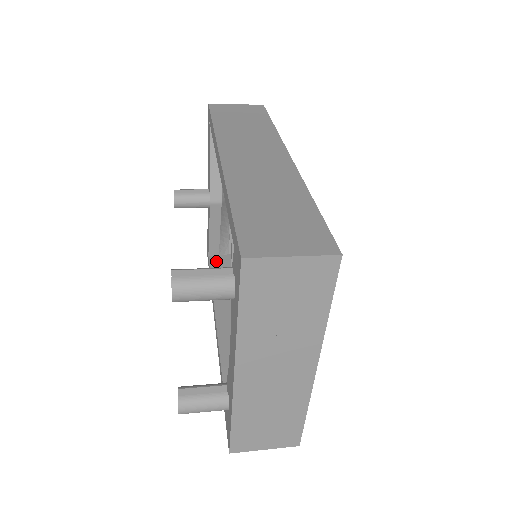
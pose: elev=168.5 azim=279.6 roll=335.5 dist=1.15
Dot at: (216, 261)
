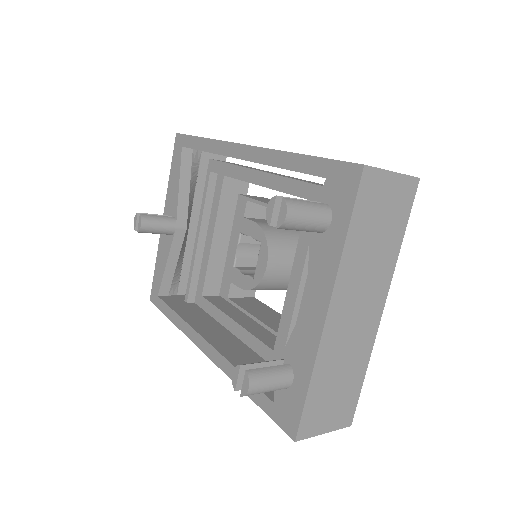
Dot at: (169, 299)
